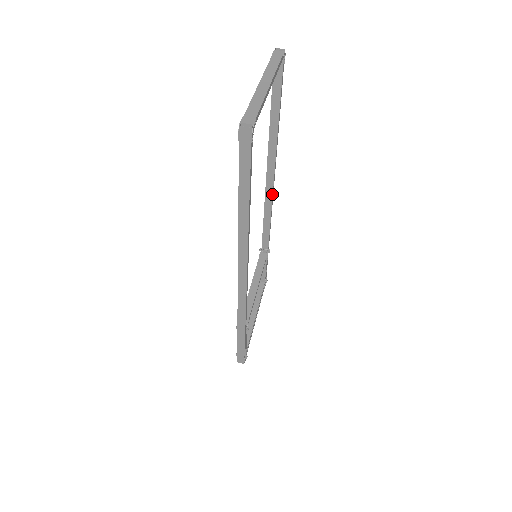
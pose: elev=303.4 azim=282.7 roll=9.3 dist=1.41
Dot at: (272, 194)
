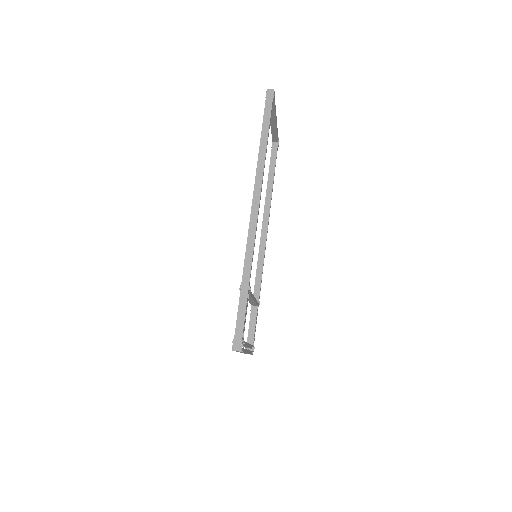
Dot at: (266, 240)
